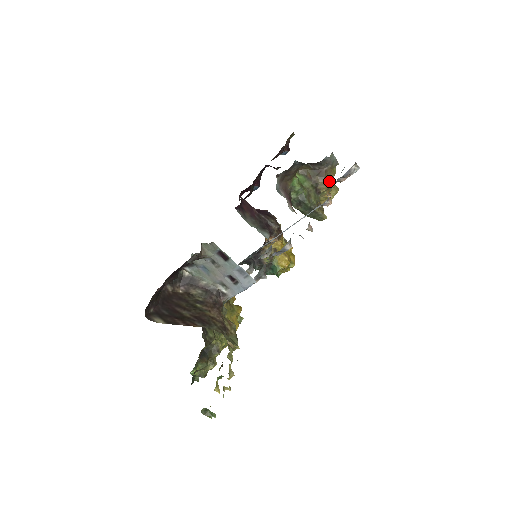
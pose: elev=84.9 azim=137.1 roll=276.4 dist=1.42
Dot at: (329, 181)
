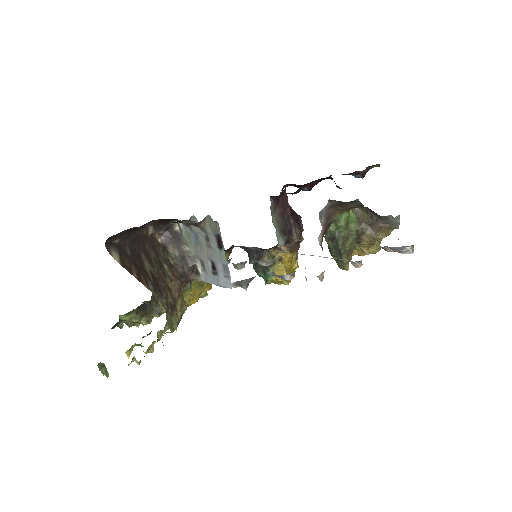
Dot at: (376, 238)
